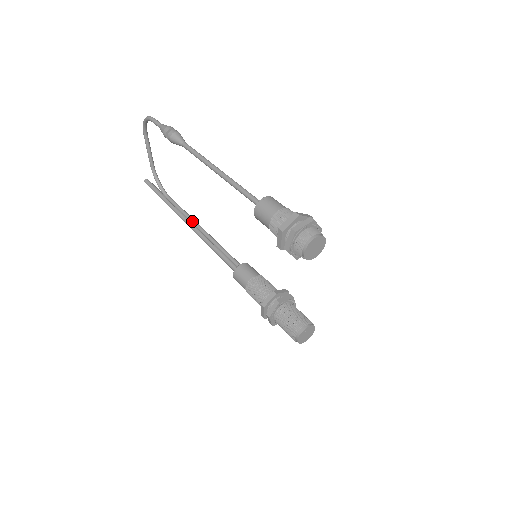
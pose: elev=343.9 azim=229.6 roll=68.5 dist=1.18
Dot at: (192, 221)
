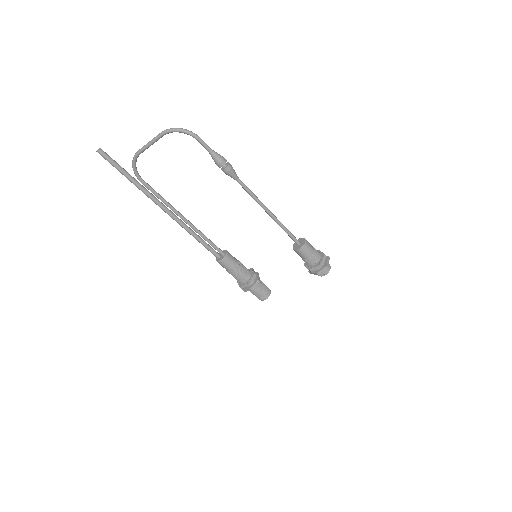
Dot at: (177, 212)
